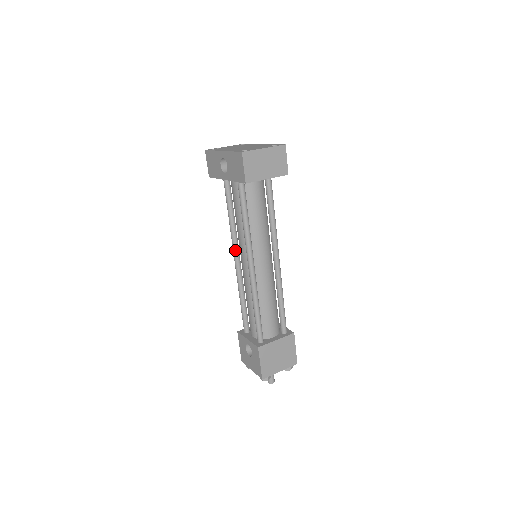
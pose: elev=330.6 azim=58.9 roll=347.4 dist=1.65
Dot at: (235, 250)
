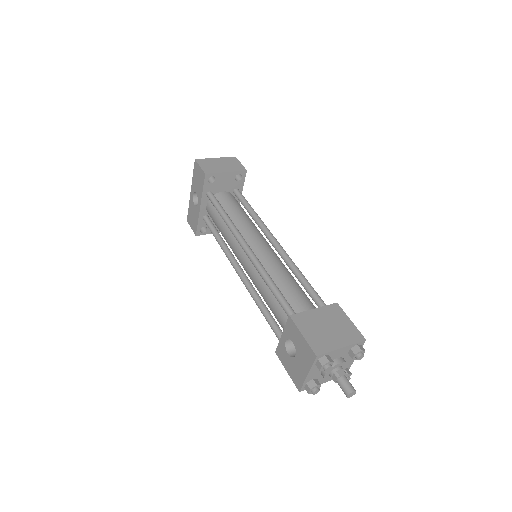
Dot at: (234, 263)
